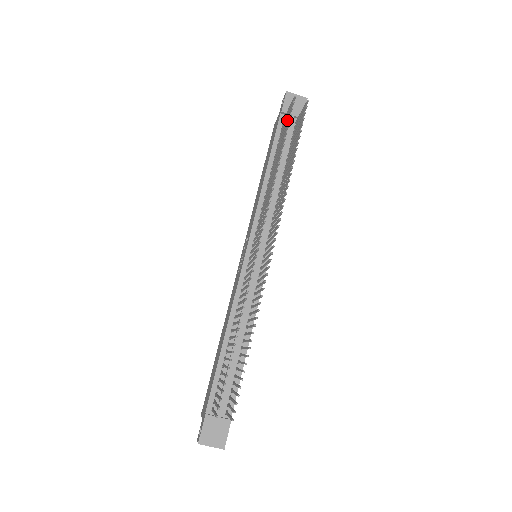
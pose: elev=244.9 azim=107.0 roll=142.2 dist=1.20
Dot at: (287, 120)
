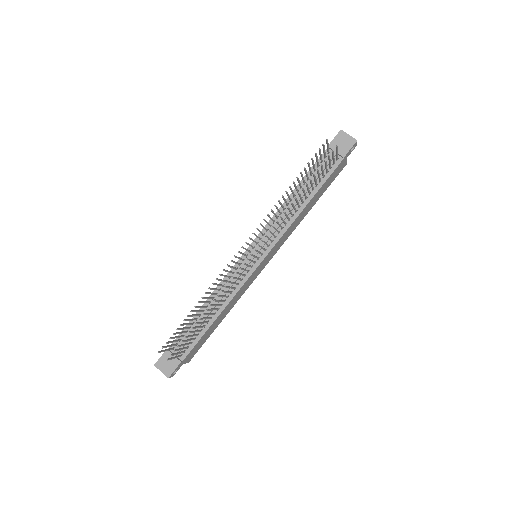
Dot at: (316, 157)
